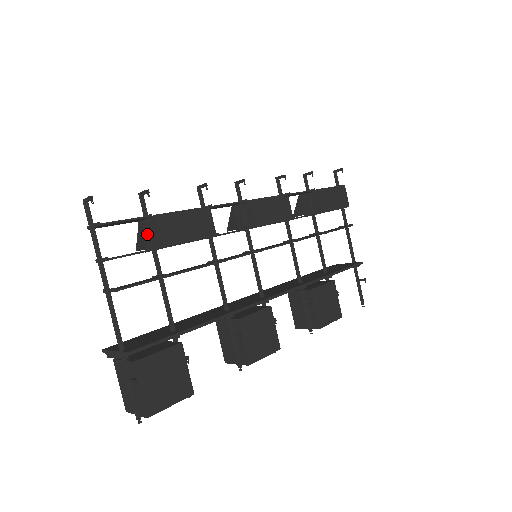
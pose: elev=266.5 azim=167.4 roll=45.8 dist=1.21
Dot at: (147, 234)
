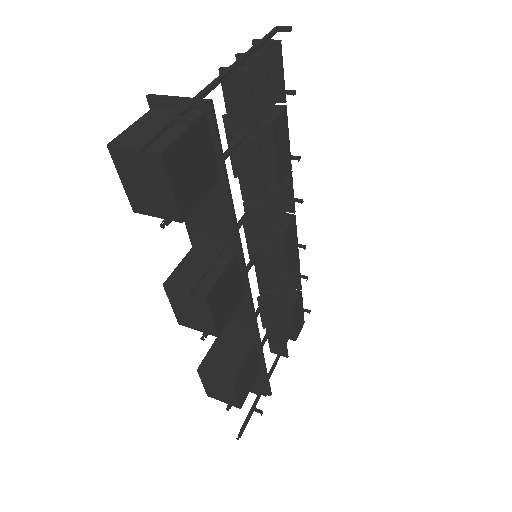
Dot at: occluded
